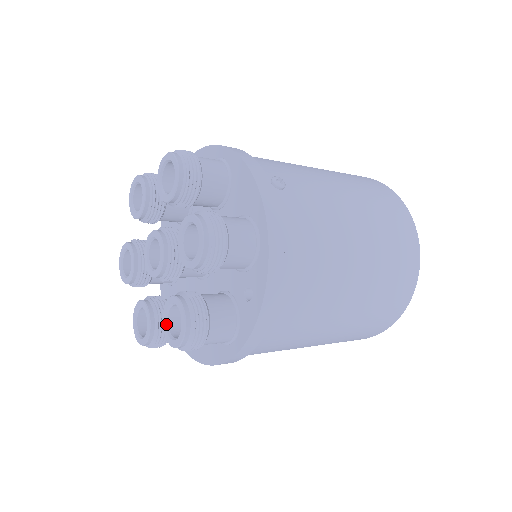
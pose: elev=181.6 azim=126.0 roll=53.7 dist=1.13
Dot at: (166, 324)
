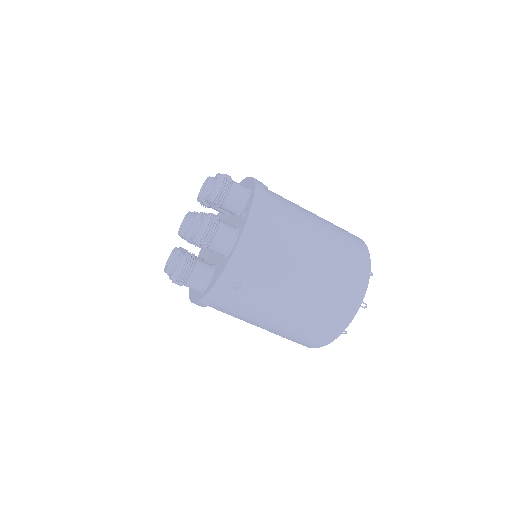
Dot at: (193, 236)
